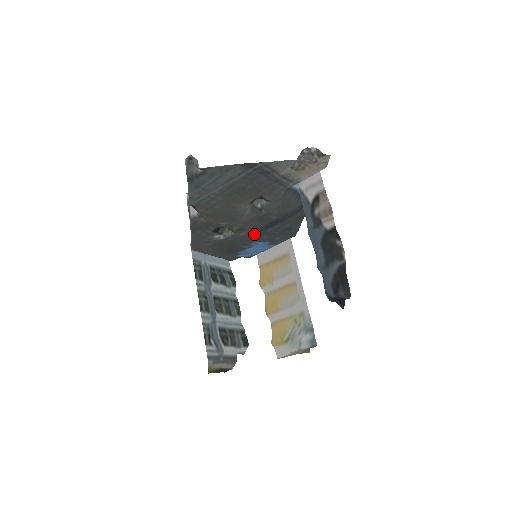
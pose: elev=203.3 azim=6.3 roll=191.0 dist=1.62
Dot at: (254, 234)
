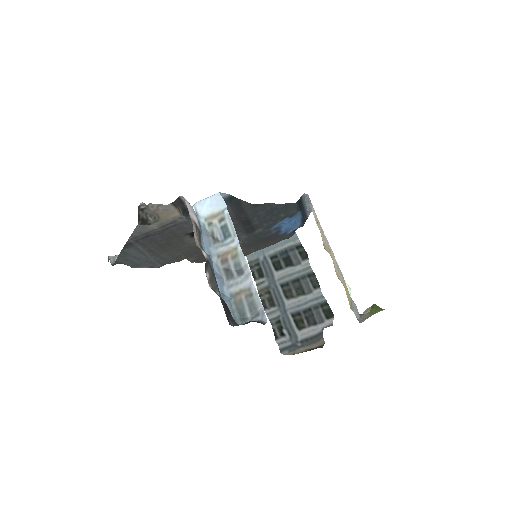
Dot at: (253, 230)
